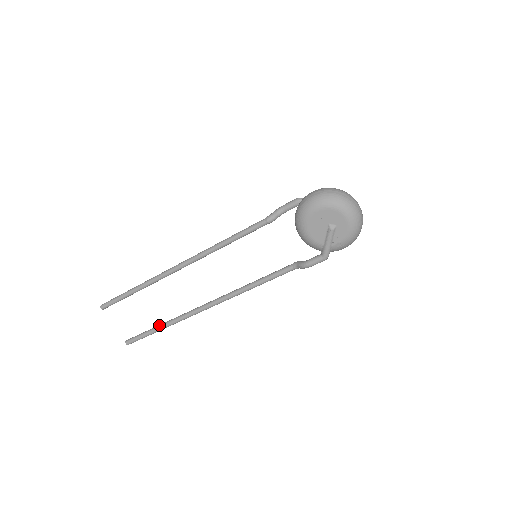
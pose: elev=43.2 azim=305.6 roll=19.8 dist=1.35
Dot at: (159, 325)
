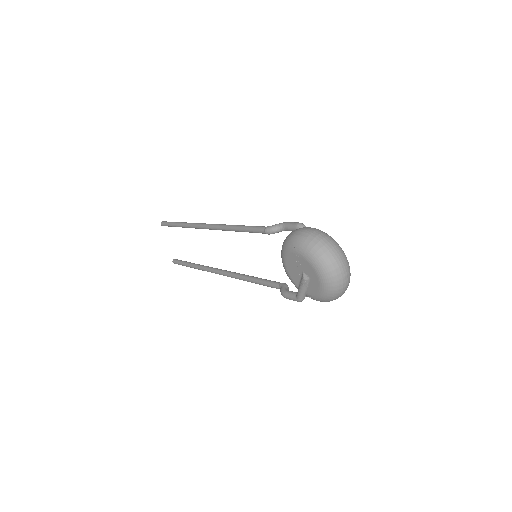
Dot at: (192, 263)
